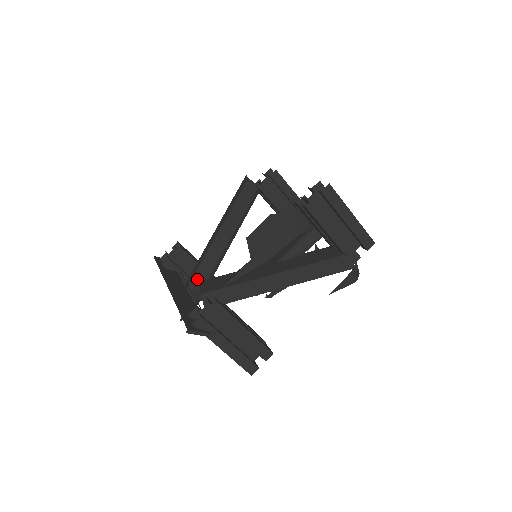
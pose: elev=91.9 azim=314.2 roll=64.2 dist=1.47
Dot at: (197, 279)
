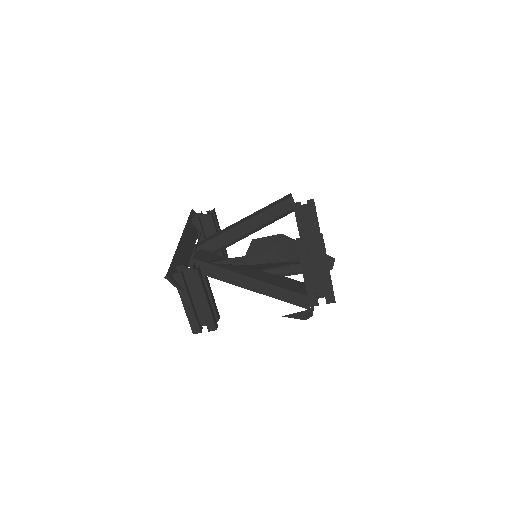
Dot at: (208, 245)
